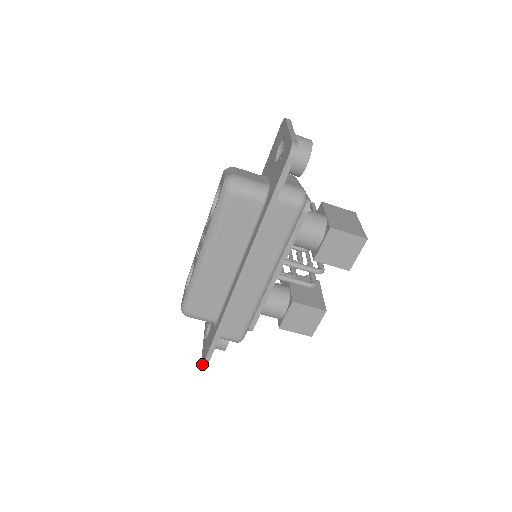
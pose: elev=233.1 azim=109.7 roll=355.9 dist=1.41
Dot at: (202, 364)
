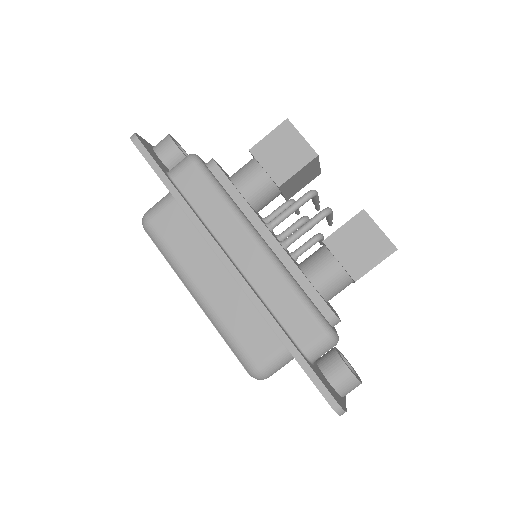
Dot at: occluded
